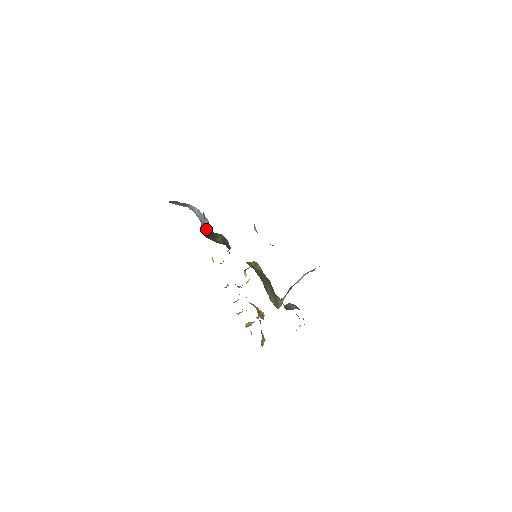
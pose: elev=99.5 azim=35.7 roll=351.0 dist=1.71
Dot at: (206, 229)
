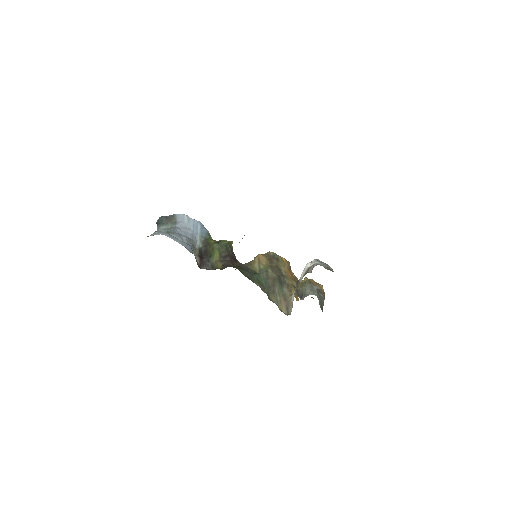
Dot at: (201, 241)
